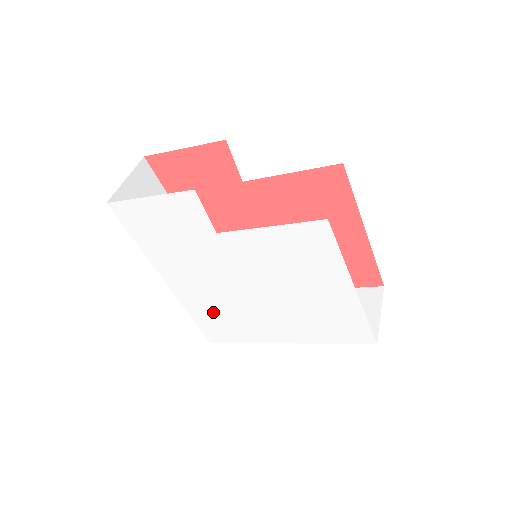
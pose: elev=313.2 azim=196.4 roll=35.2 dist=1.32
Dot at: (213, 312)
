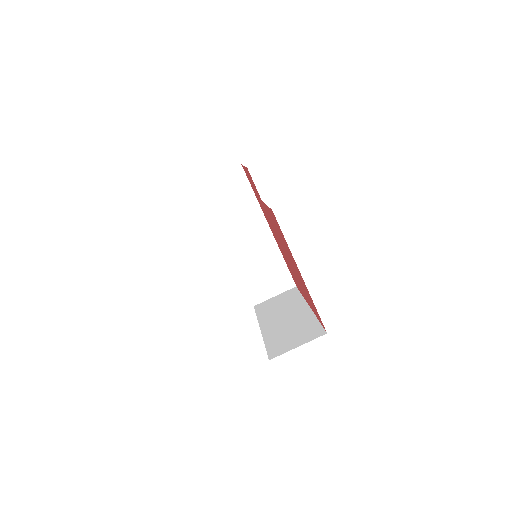
Dot at: occluded
